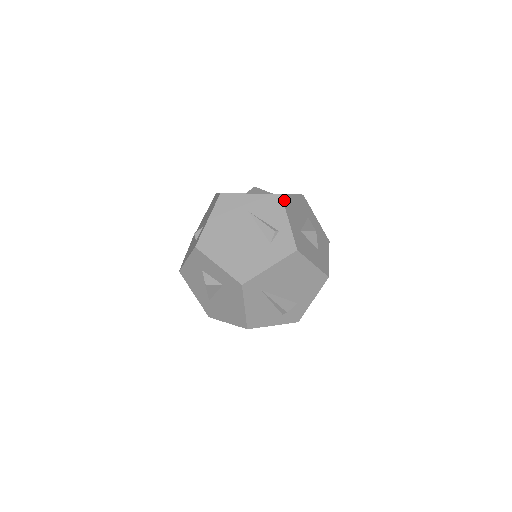
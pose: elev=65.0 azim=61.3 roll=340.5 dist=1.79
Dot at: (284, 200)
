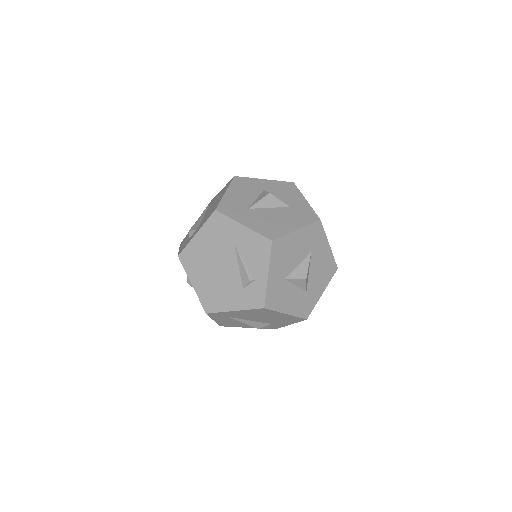
Dot at: (274, 247)
